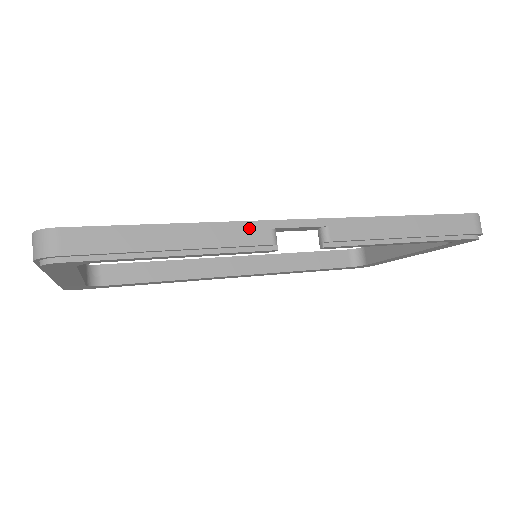
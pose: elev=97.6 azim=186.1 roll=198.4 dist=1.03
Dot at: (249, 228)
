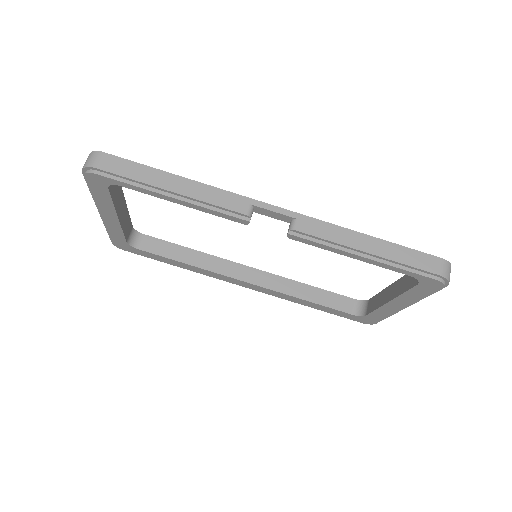
Dot at: (232, 198)
